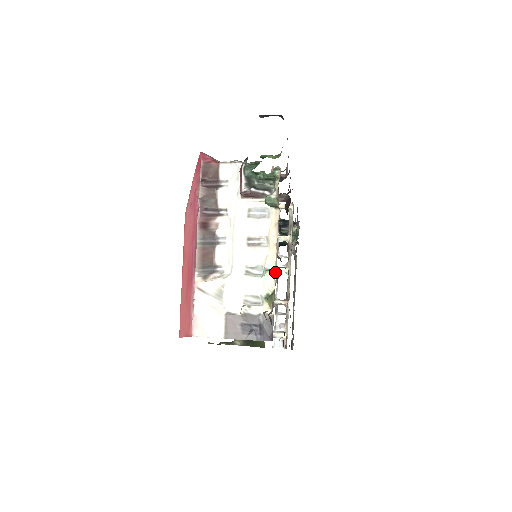
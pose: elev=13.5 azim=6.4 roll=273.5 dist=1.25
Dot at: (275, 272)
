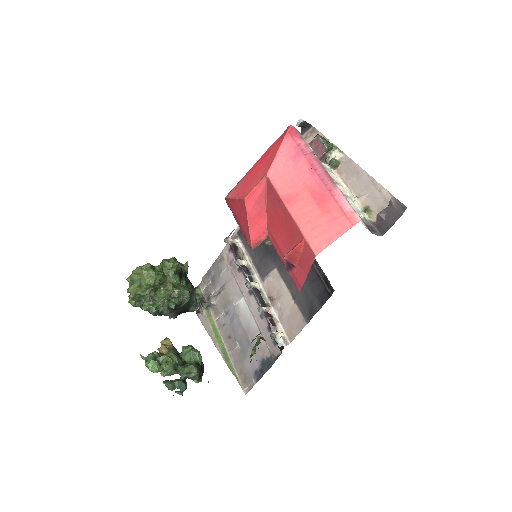
Dot at: (250, 286)
